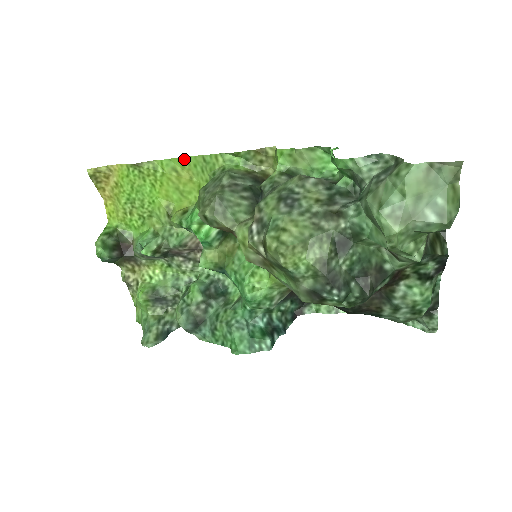
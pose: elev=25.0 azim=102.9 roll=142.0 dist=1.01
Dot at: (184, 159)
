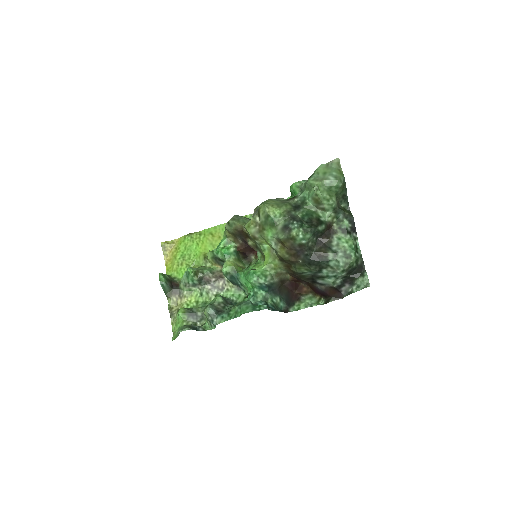
Dot at: (217, 227)
